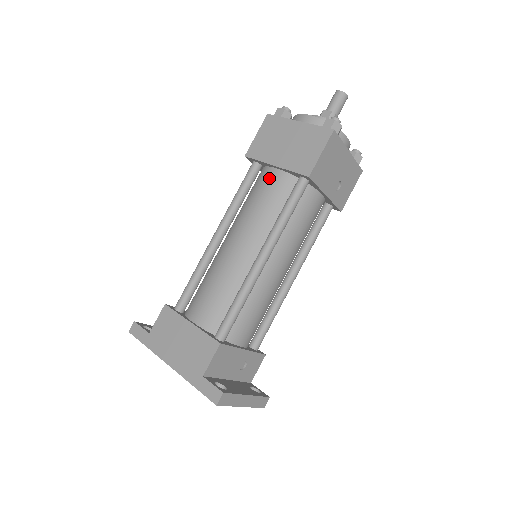
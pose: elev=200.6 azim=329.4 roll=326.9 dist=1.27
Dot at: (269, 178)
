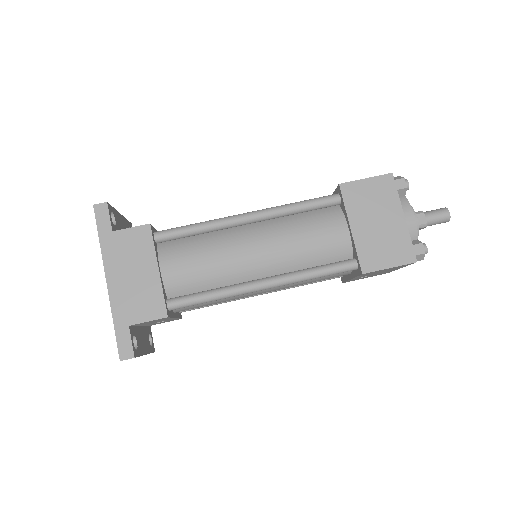
Dot at: (335, 229)
